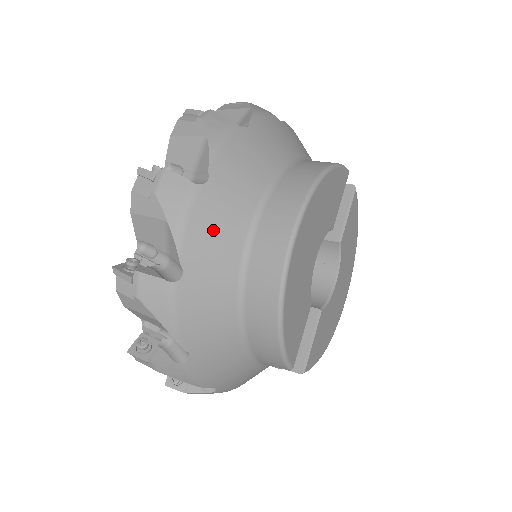
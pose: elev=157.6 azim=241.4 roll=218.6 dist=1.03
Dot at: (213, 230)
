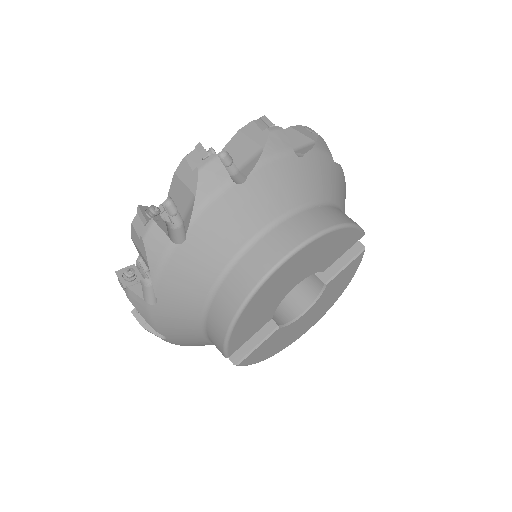
Dot at: (225, 222)
